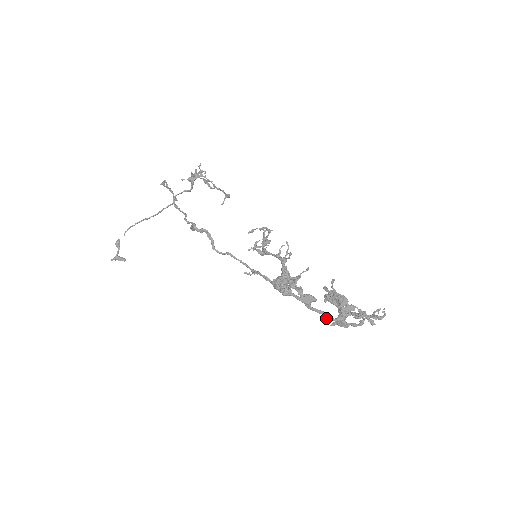
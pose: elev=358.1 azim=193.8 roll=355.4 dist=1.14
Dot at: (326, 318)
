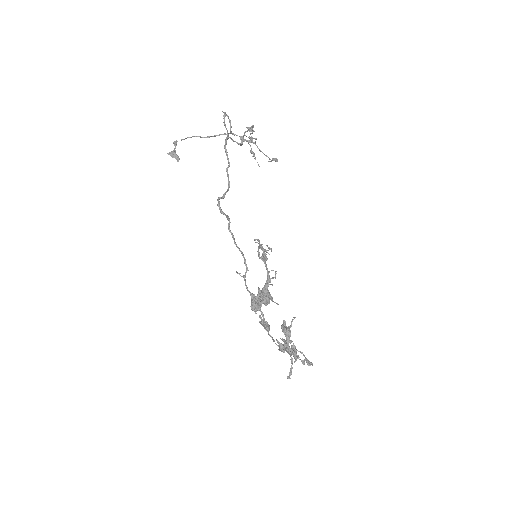
Dot at: (273, 341)
